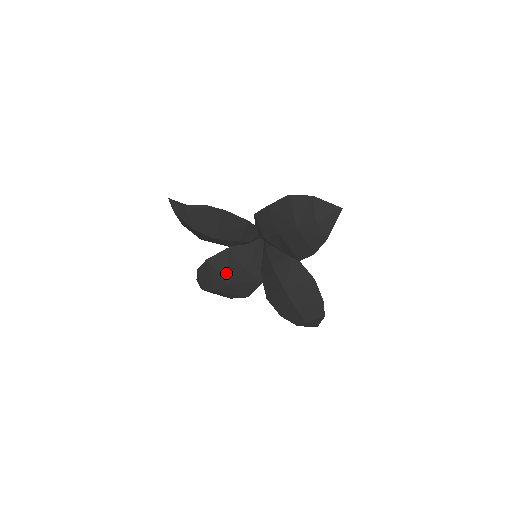
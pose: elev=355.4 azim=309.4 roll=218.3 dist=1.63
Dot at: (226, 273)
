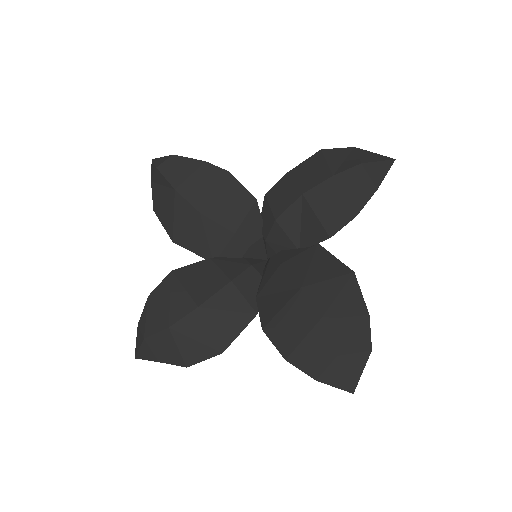
Dot at: (198, 291)
